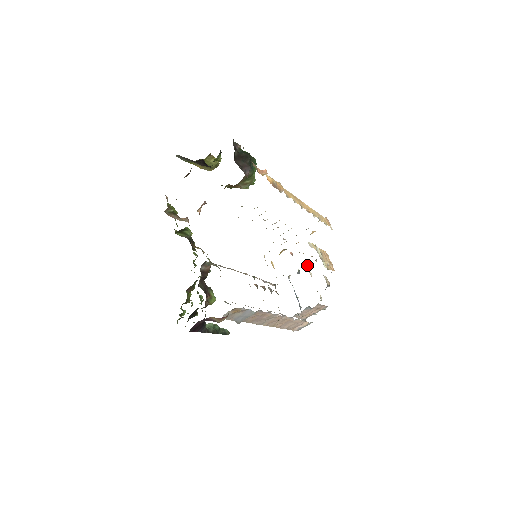
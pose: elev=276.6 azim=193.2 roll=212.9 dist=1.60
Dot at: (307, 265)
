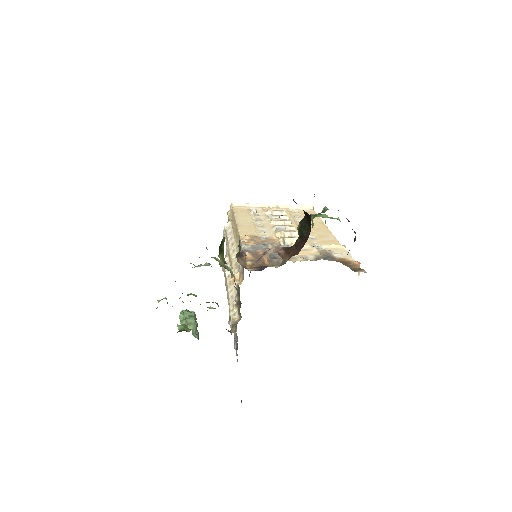
Dot at: occluded
